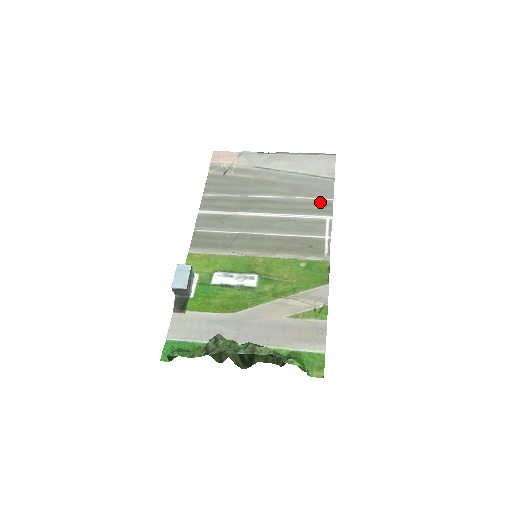
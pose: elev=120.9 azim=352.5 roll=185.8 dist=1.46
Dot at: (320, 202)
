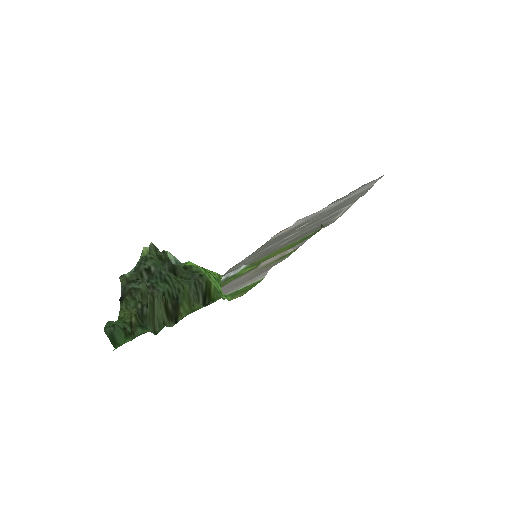
Dot at: occluded
